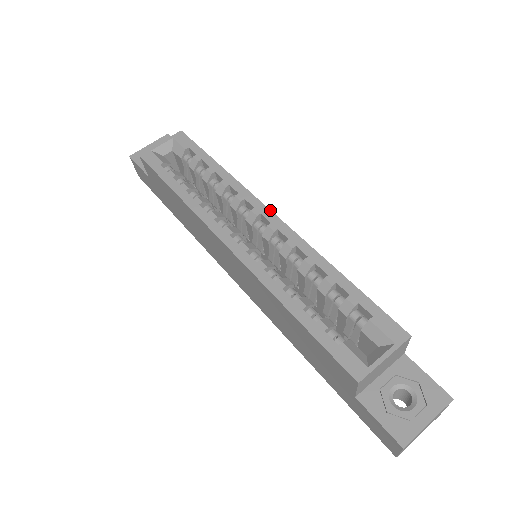
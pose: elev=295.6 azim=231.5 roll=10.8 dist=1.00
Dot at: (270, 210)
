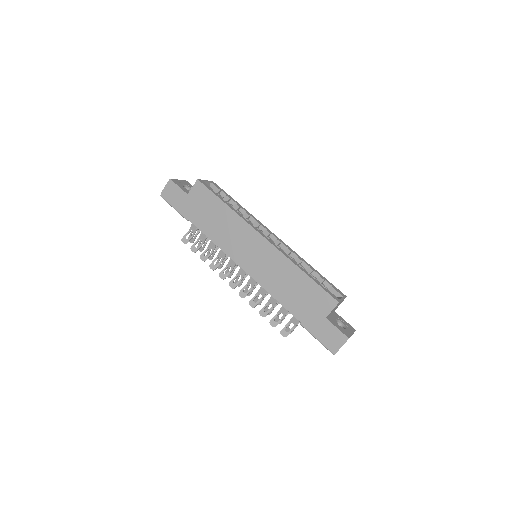
Dot at: (274, 234)
